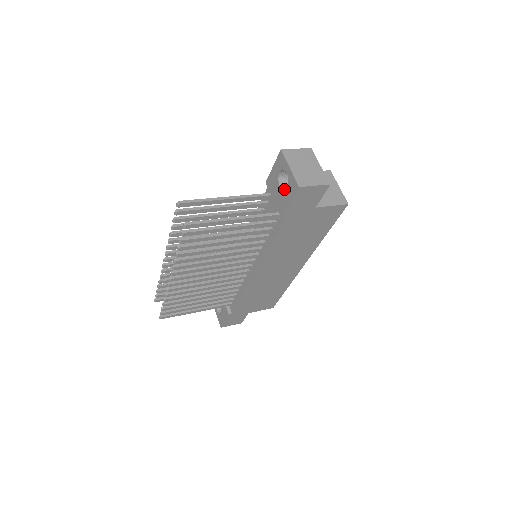
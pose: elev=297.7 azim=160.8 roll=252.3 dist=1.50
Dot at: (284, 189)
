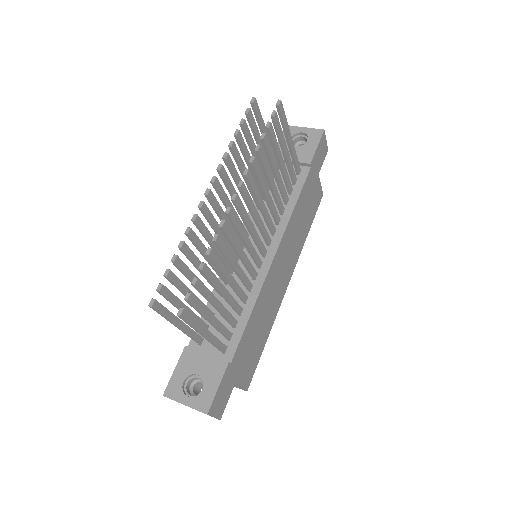
Dot at: (300, 148)
